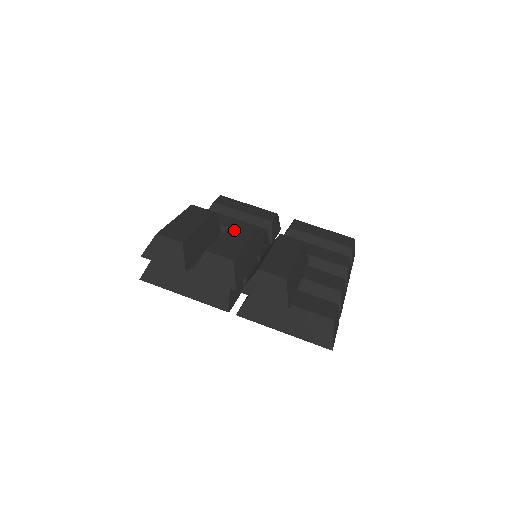
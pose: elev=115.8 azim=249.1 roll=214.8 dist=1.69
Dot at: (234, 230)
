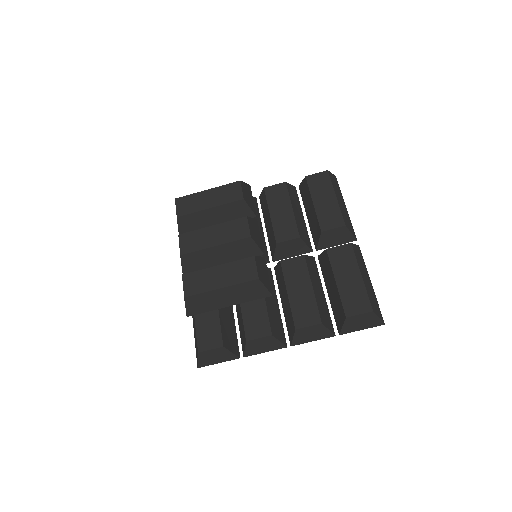
Dot at: (226, 228)
